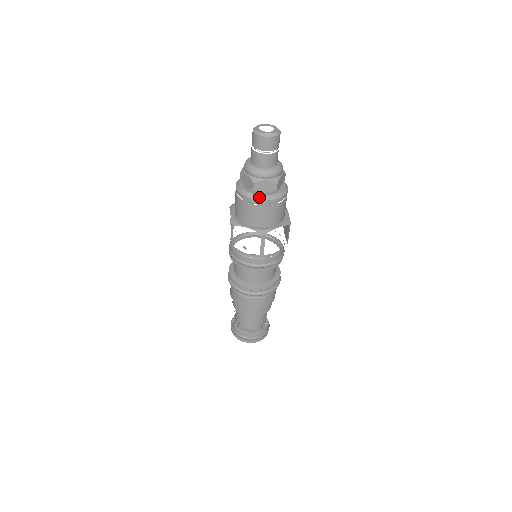
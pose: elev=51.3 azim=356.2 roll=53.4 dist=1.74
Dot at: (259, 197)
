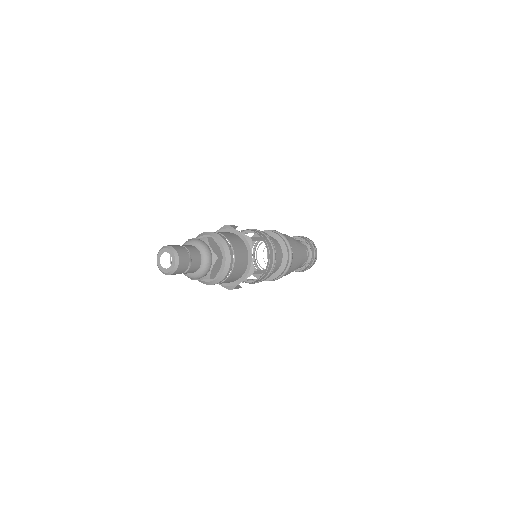
Dot at: (223, 275)
